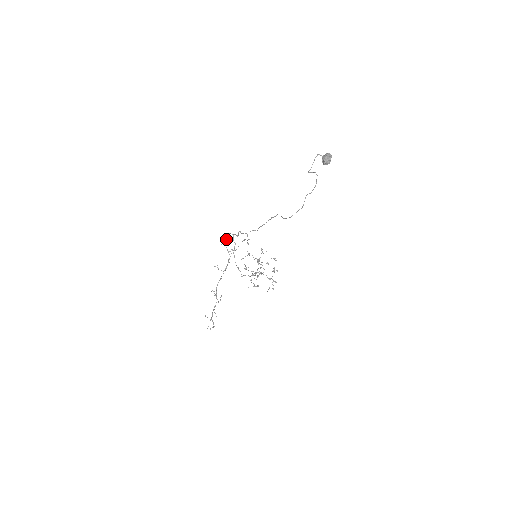
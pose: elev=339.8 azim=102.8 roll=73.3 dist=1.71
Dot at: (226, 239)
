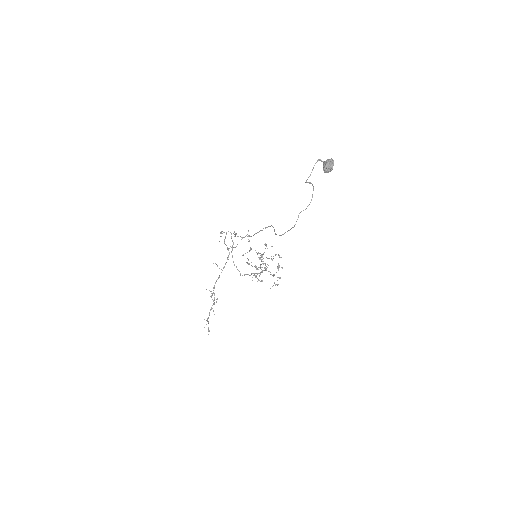
Dot at: occluded
